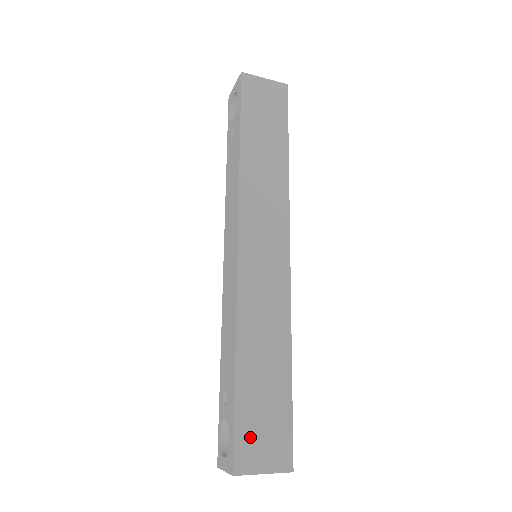
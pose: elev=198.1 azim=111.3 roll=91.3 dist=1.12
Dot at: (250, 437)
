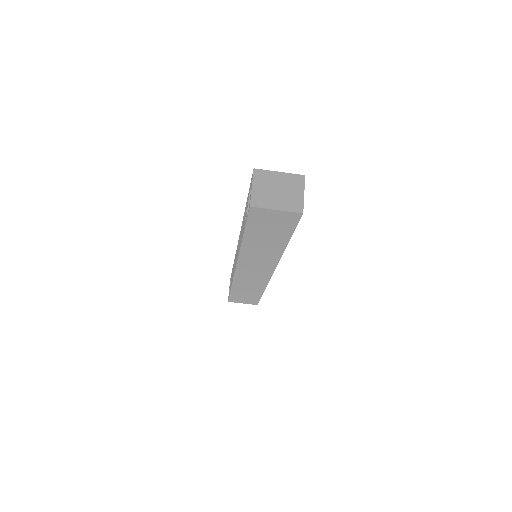
Dot at: occluded
